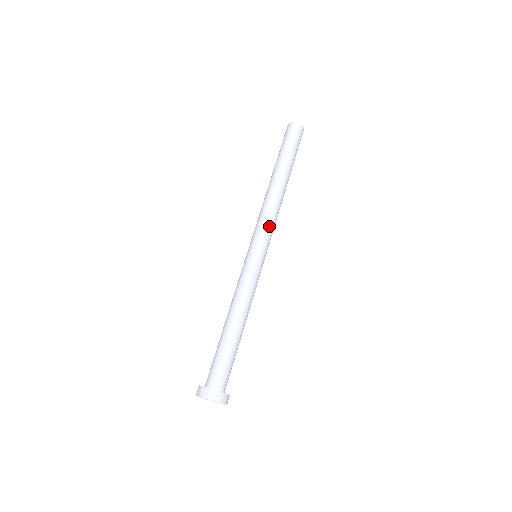
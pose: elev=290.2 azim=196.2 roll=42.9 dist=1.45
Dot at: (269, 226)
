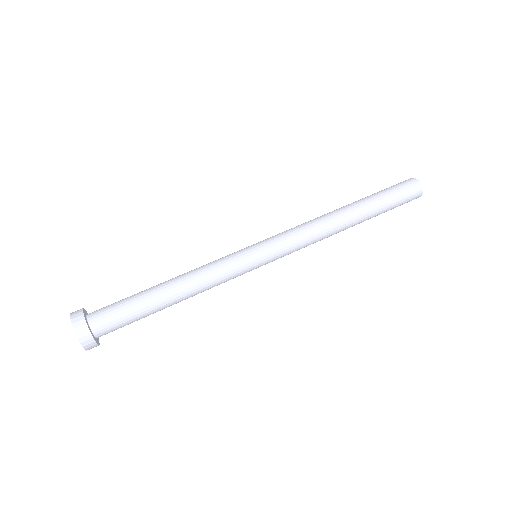
Dot at: (292, 237)
